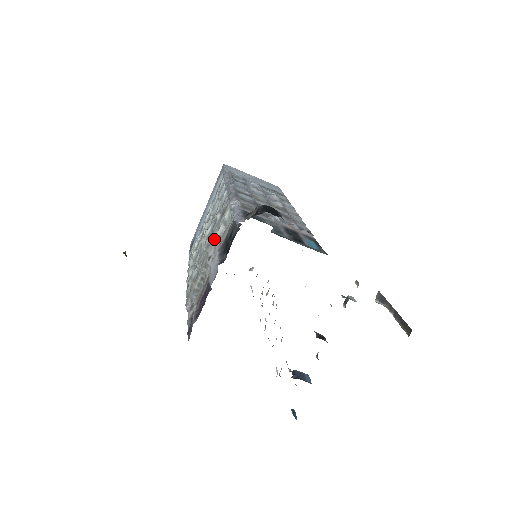
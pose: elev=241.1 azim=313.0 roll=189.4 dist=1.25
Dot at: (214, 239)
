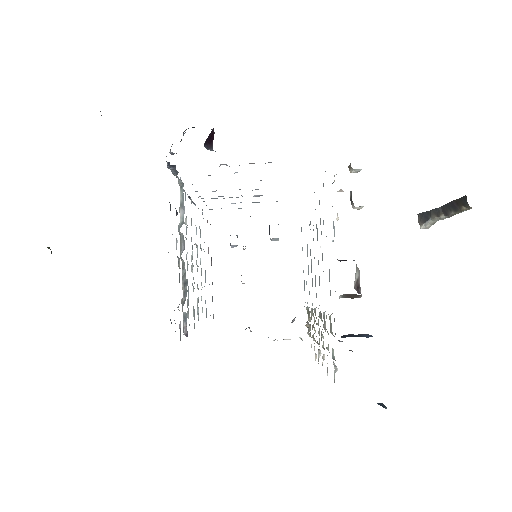
Dot at: occluded
